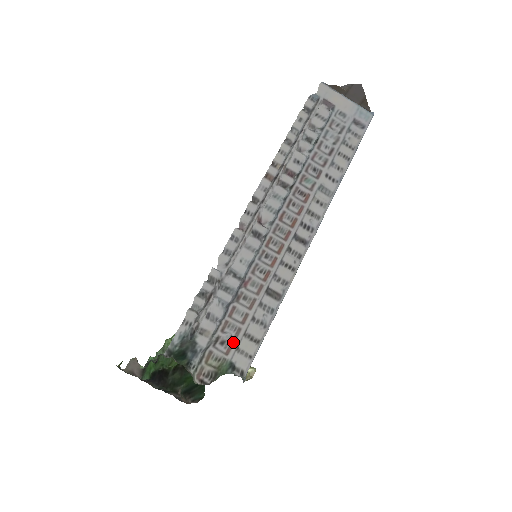
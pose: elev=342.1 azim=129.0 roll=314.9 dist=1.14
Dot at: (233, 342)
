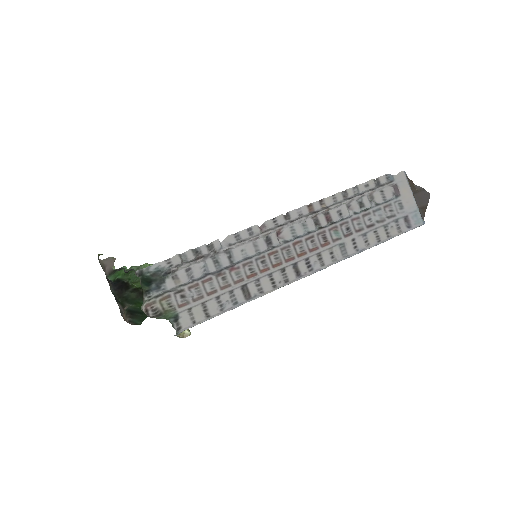
Dot at: (190, 302)
